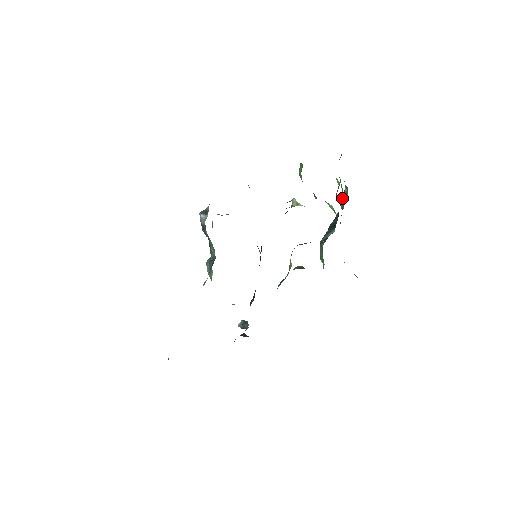
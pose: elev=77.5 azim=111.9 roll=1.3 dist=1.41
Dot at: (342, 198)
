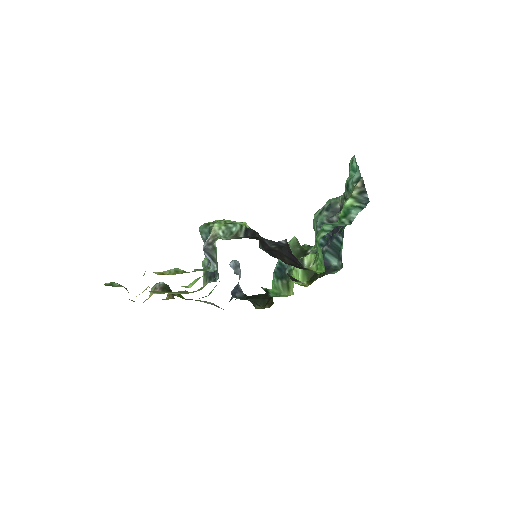
Dot at: (349, 192)
